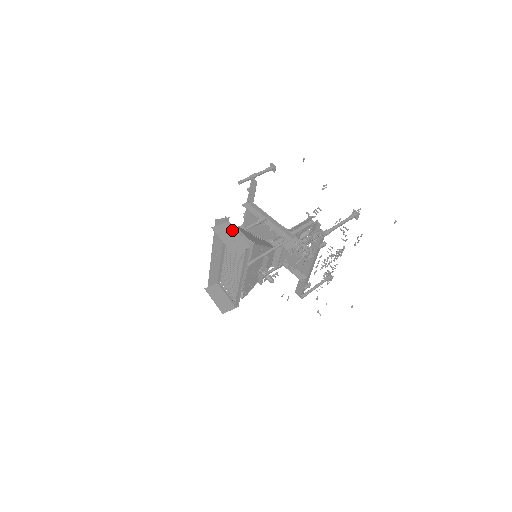
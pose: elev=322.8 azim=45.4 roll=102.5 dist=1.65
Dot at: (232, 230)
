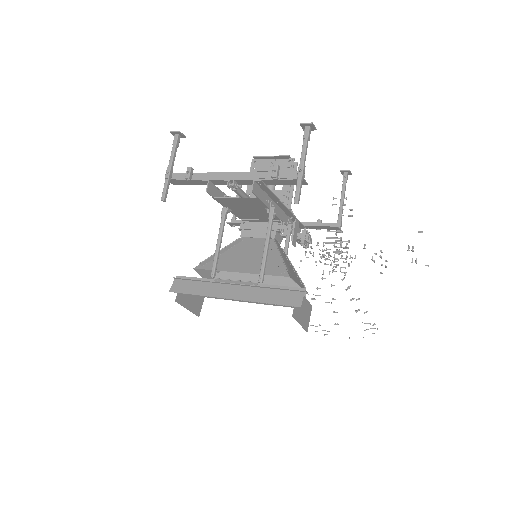
Dot at: occluded
